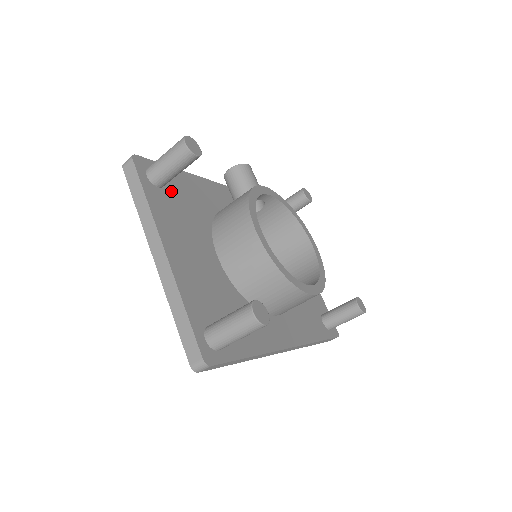
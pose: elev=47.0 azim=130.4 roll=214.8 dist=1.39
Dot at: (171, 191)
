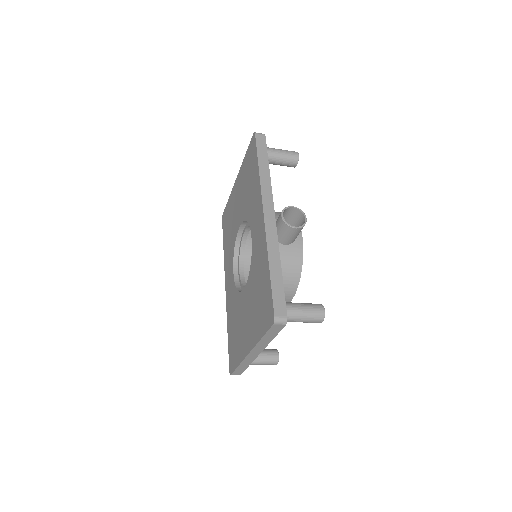
Dot at: occluded
